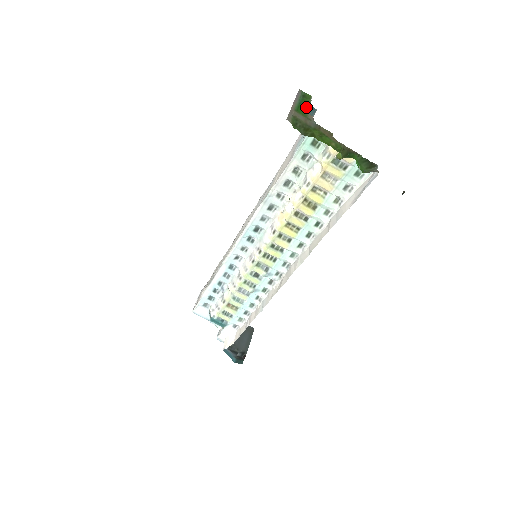
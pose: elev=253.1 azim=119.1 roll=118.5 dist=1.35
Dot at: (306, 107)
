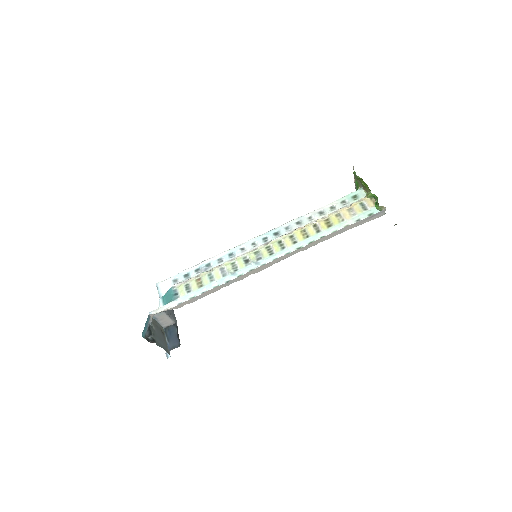
Dot at: occluded
